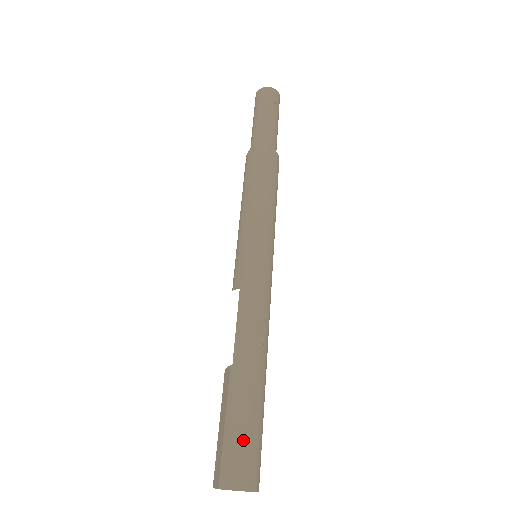
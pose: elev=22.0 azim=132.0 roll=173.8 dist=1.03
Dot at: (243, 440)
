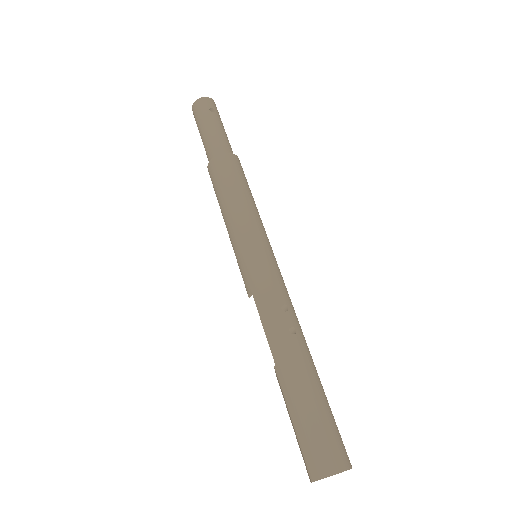
Dot at: (313, 429)
